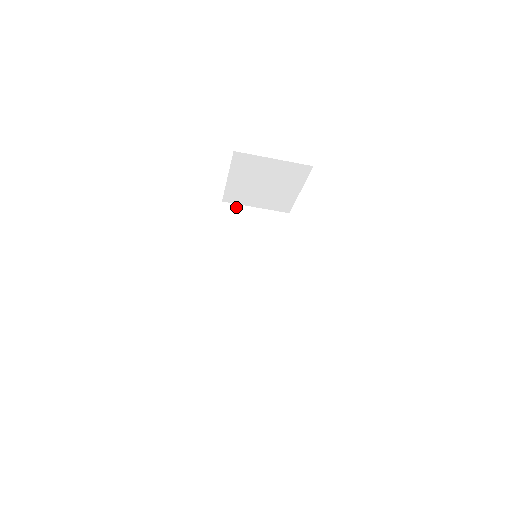
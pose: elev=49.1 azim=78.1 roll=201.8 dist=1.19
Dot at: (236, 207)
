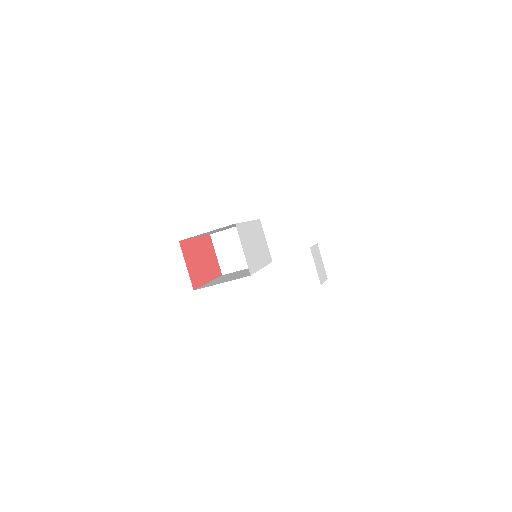
Dot at: (221, 234)
